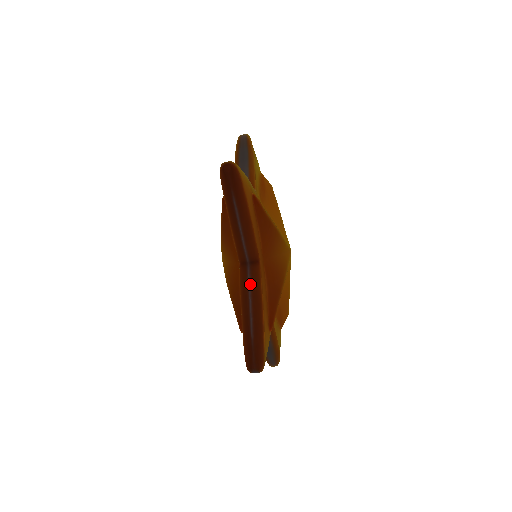
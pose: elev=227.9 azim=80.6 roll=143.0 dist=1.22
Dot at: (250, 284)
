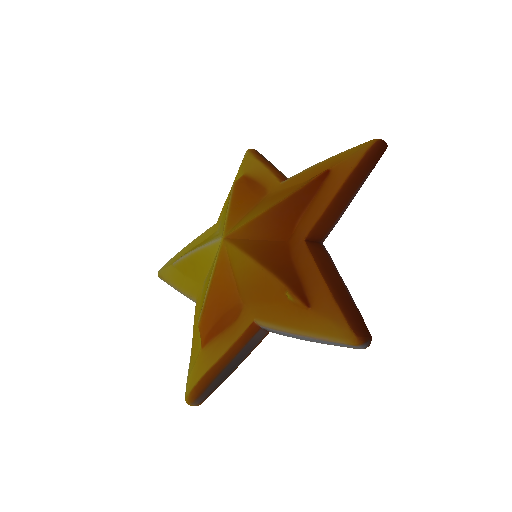
Dot at: occluded
